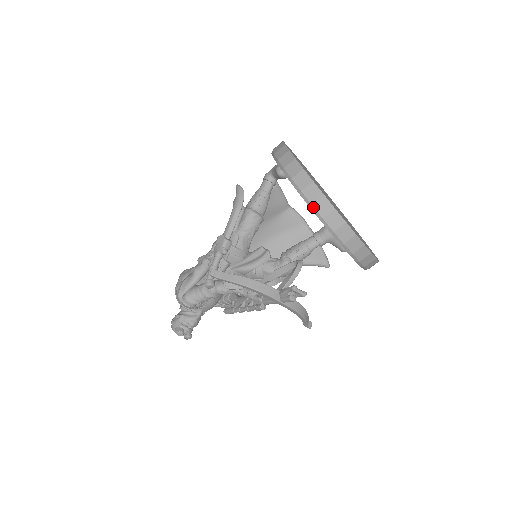
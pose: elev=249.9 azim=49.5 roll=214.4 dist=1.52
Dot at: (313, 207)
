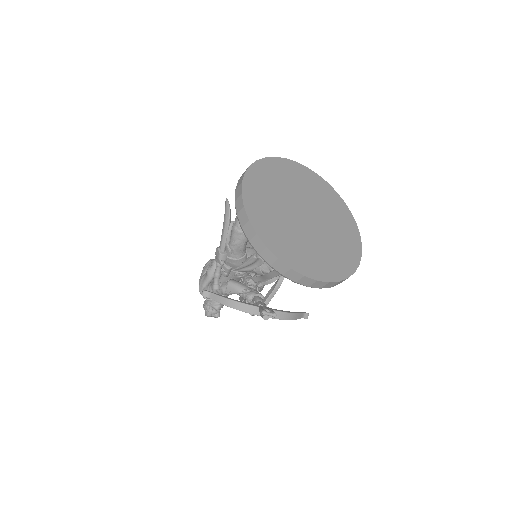
Dot at: (260, 256)
